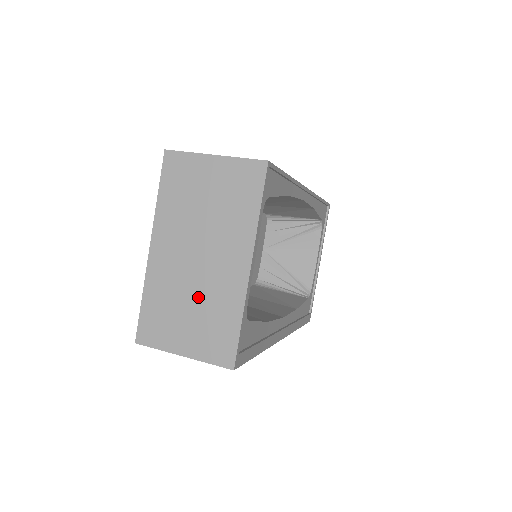
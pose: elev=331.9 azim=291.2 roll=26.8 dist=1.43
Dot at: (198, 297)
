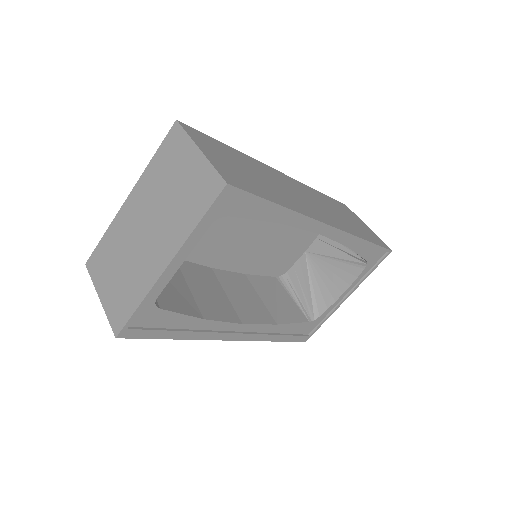
Dot at: (129, 262)
